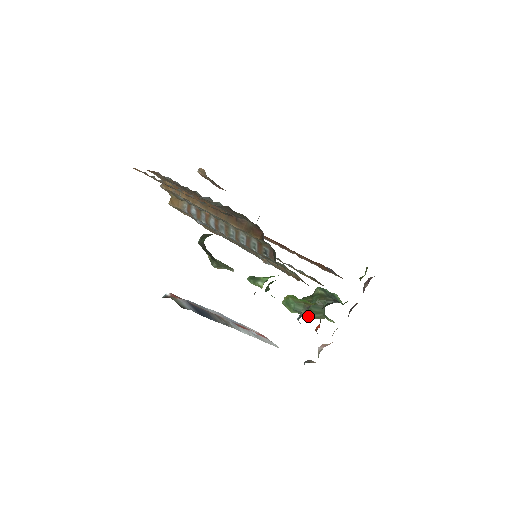
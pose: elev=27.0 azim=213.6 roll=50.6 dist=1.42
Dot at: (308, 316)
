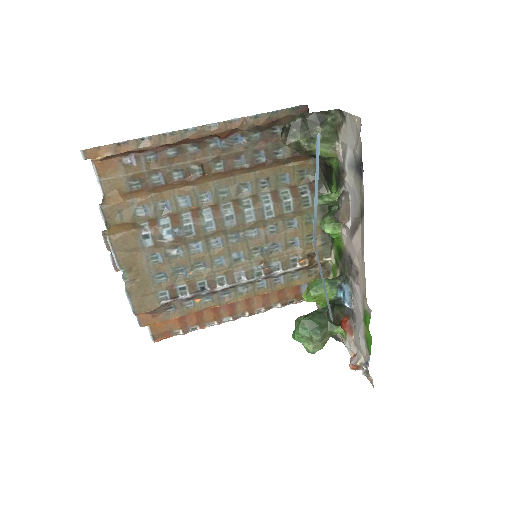
Dot at: (317, 337)
